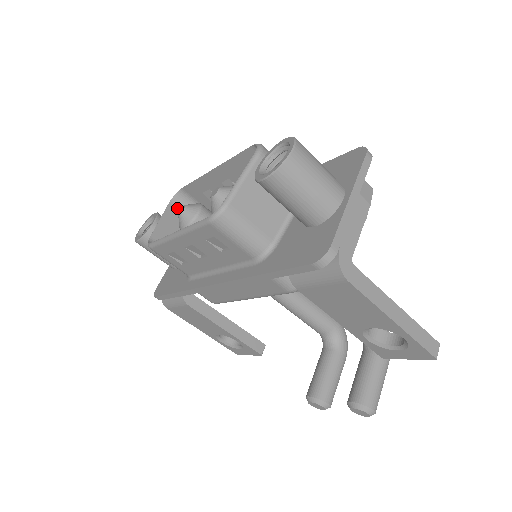
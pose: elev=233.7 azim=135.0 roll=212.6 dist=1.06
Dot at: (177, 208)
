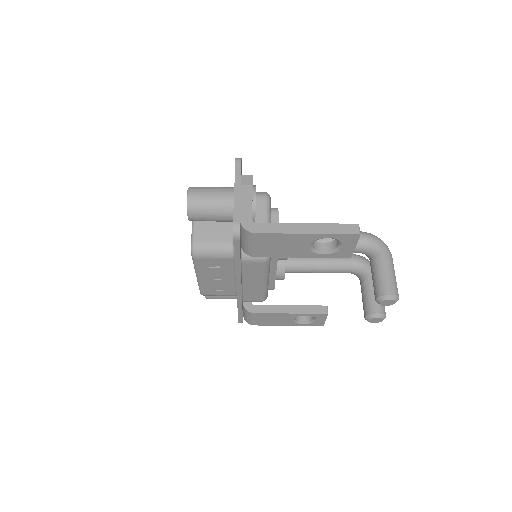
Dot at: occluded
